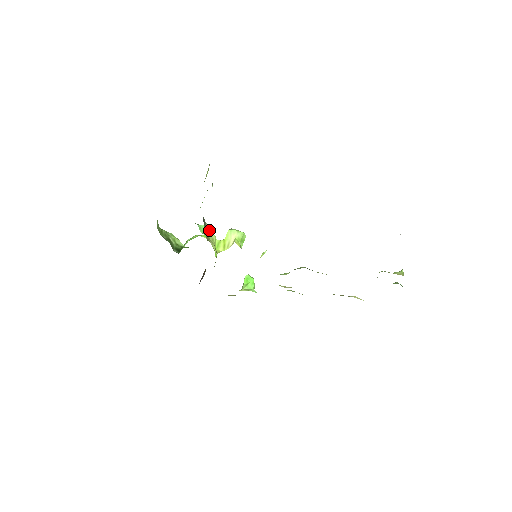
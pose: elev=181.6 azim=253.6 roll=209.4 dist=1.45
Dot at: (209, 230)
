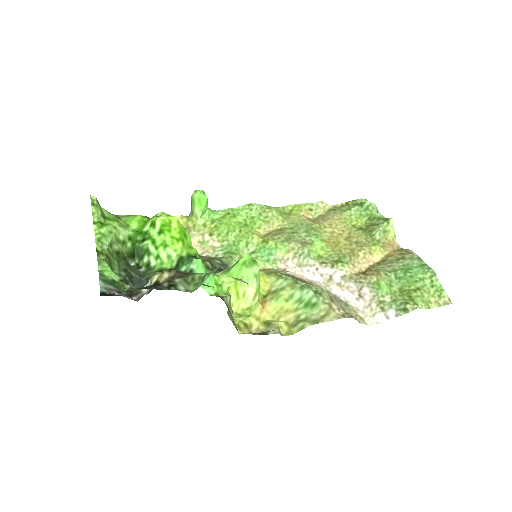
Dot at: (227, 302)
